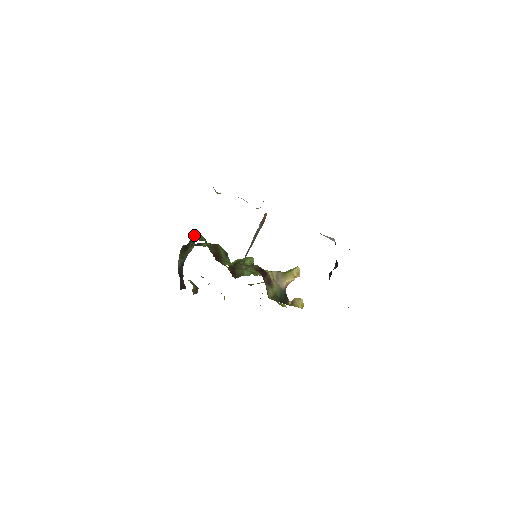
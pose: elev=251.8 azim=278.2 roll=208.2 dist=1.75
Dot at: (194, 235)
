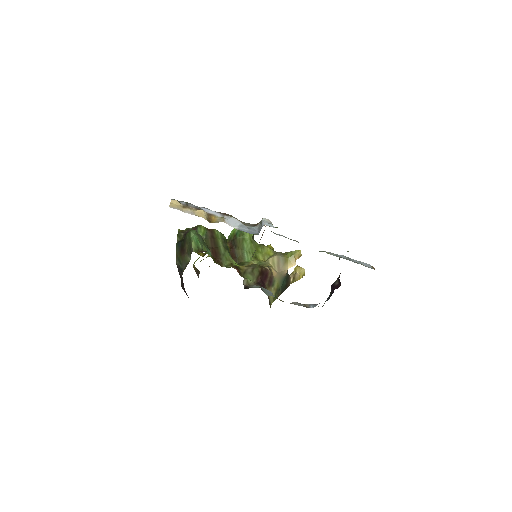
Dot at: (189, 236)
